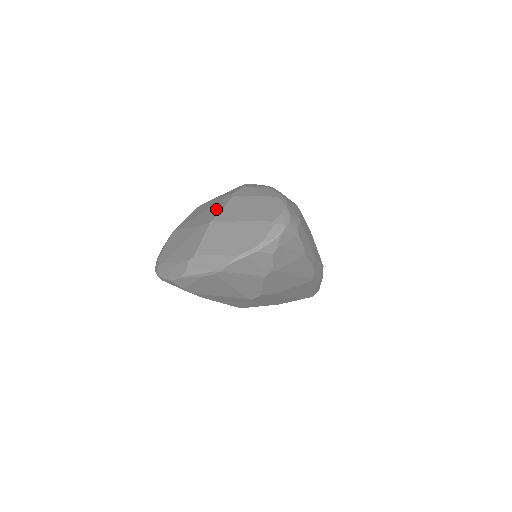
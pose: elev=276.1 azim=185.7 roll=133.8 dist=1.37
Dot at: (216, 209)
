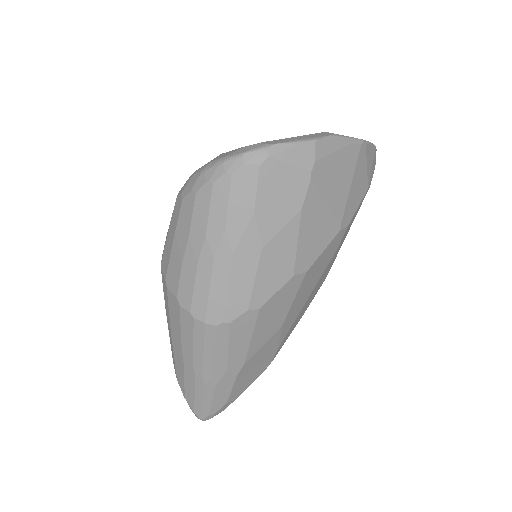
Dot at: occluded
